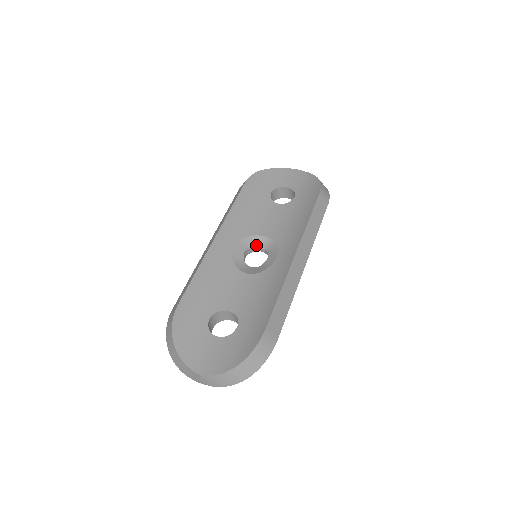
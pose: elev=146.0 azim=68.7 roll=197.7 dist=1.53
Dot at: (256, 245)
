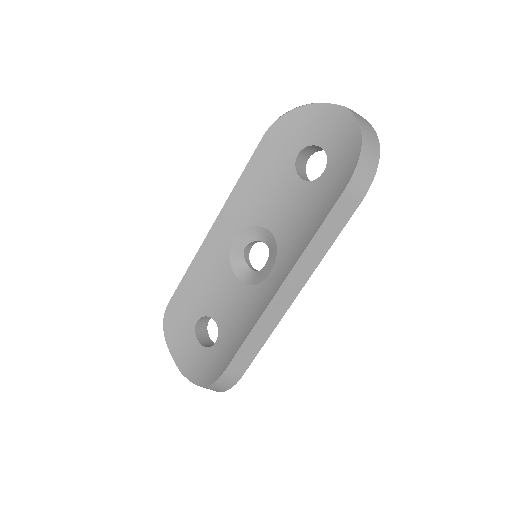
Dot at: (261, 238)
